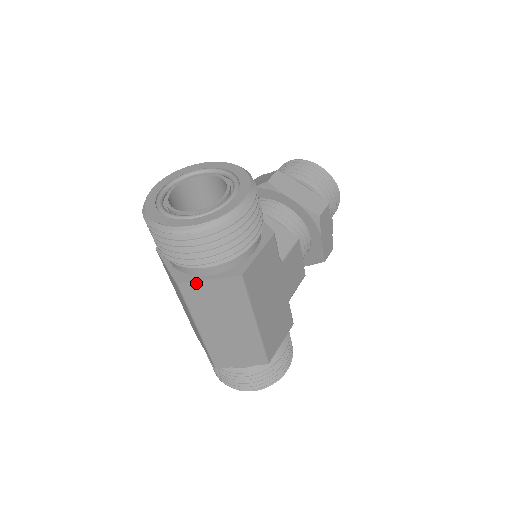
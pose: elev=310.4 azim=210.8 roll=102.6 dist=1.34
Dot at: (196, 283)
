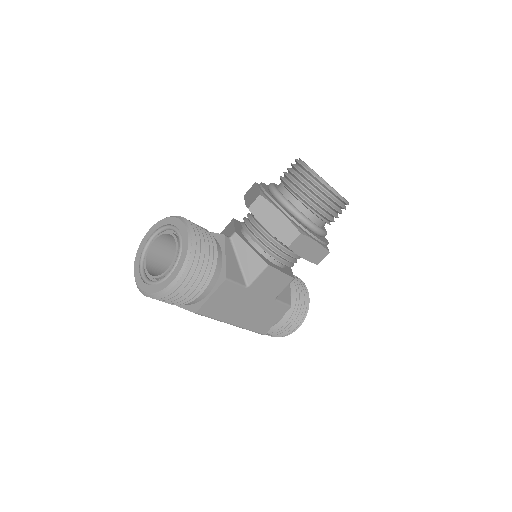
Dot at: (176, 305)
